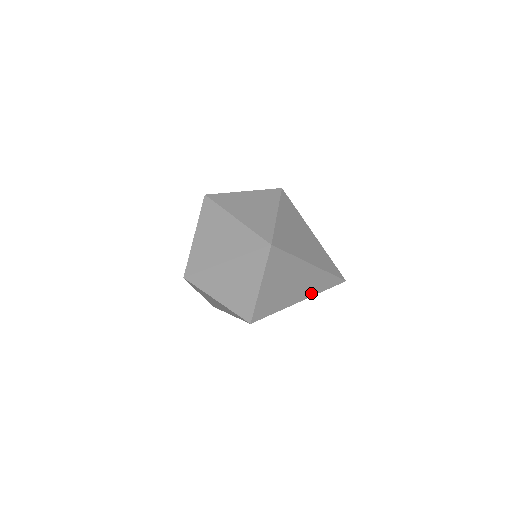
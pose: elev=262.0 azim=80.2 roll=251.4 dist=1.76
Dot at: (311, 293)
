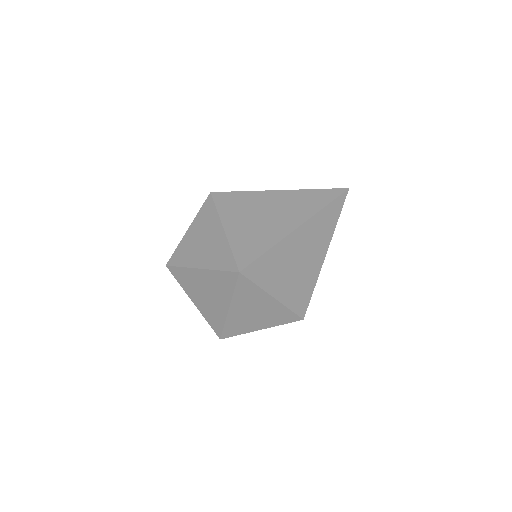
Dot at: (328, 238)
